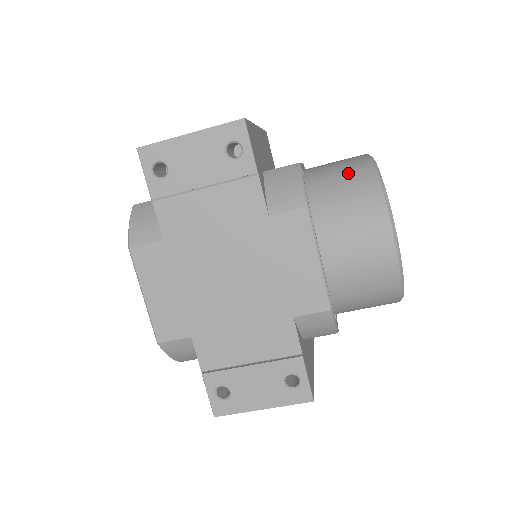
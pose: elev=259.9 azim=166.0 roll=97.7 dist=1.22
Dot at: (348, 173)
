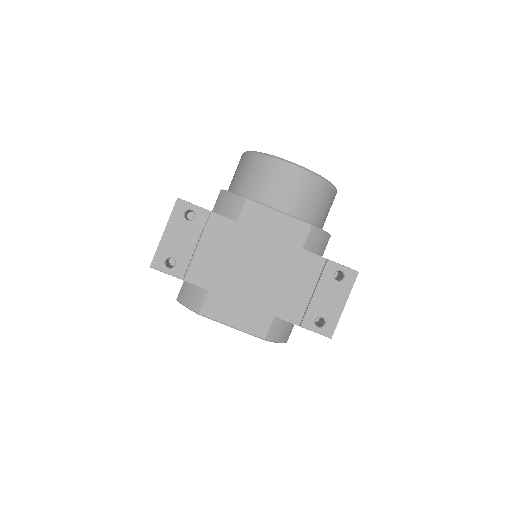
Dot at: (245, 168)
